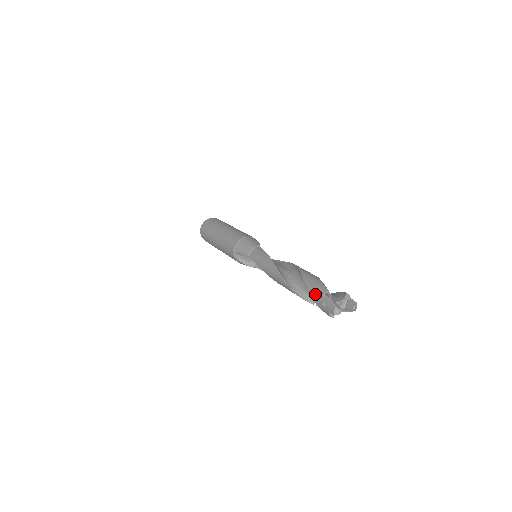
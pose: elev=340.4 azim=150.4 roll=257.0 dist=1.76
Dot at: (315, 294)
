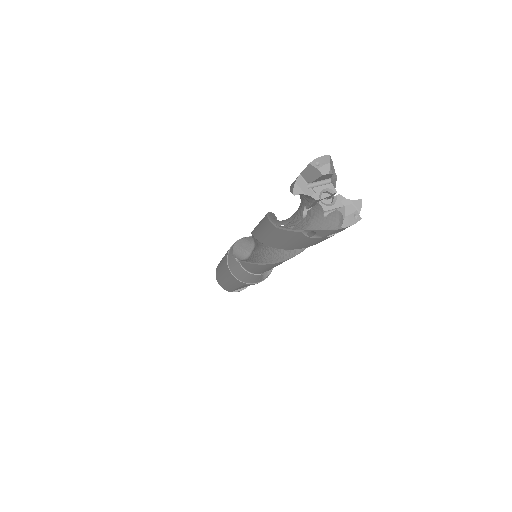
Dot at: occluded
